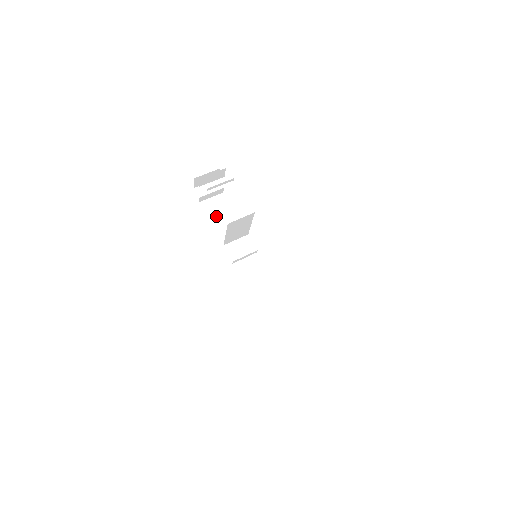
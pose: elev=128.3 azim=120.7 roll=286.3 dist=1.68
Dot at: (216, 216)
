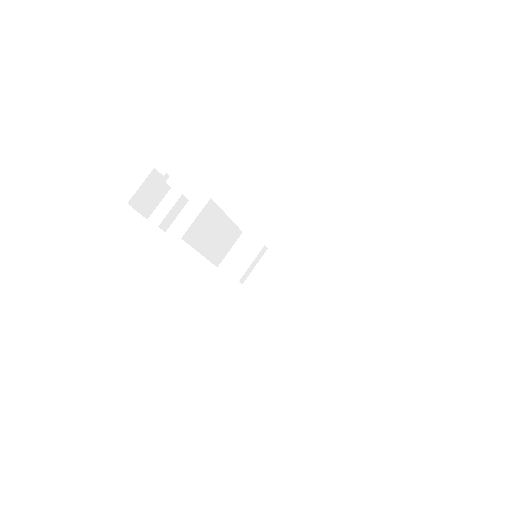
Dot at: occluded
